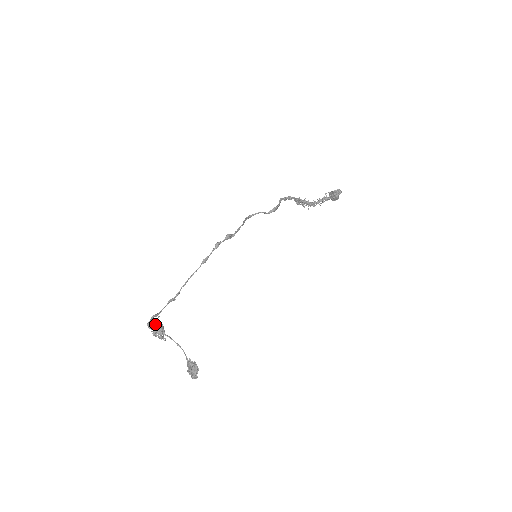
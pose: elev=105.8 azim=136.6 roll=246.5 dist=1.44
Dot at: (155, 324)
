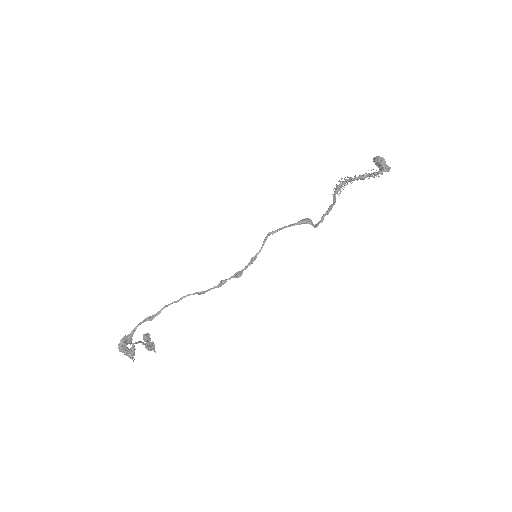
Dot at: (126, 341)
